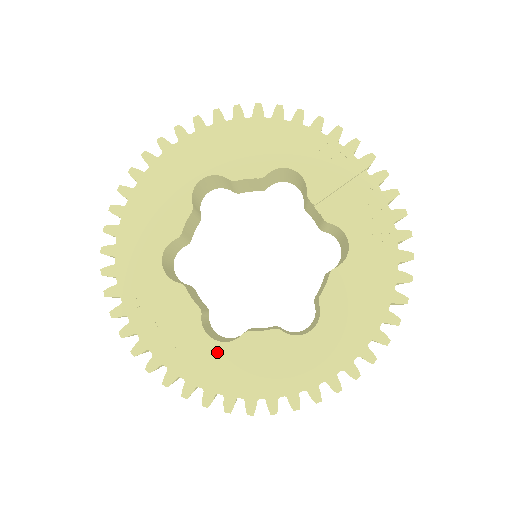
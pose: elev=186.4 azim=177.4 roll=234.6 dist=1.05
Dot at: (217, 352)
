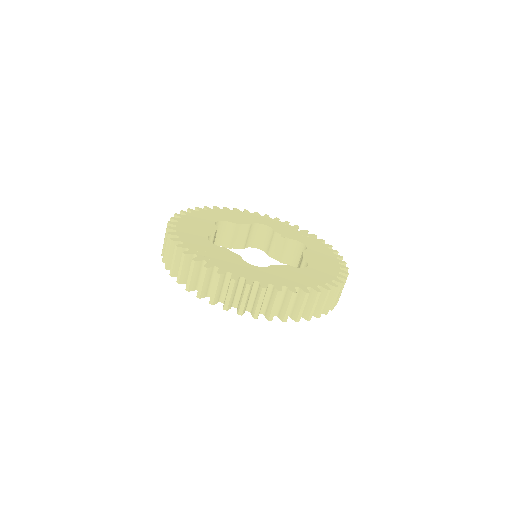
Dot at: (259, 270)
